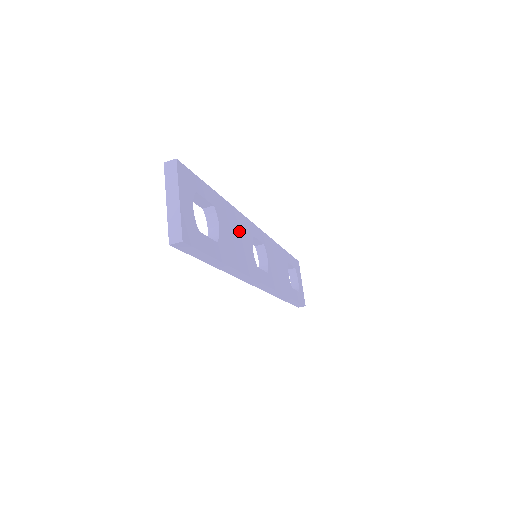
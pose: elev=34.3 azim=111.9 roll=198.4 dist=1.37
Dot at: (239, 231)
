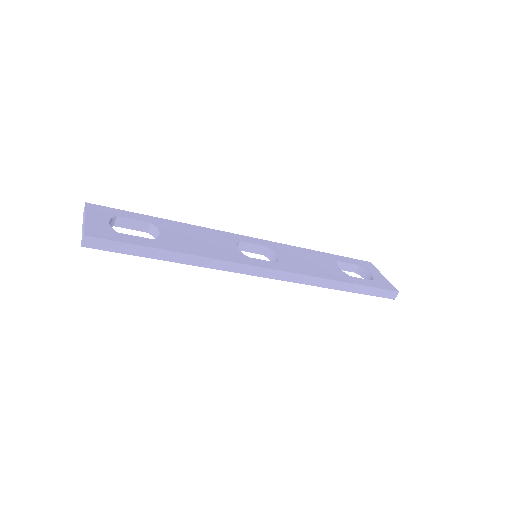
Dot at: (205, 237)
